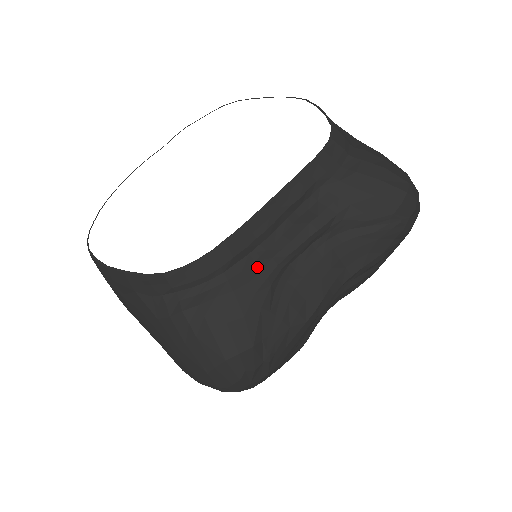
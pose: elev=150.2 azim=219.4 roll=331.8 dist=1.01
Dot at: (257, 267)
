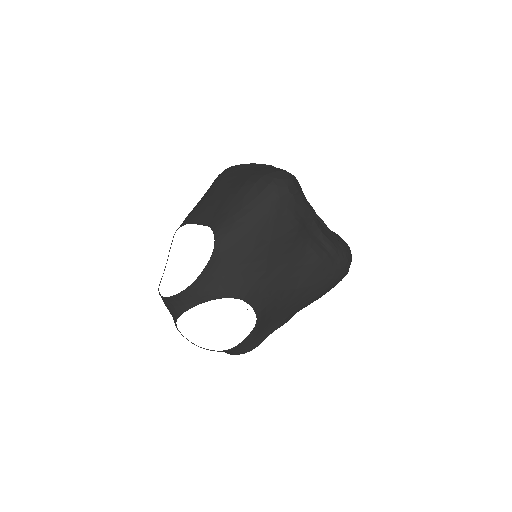
Dot at: occluded
